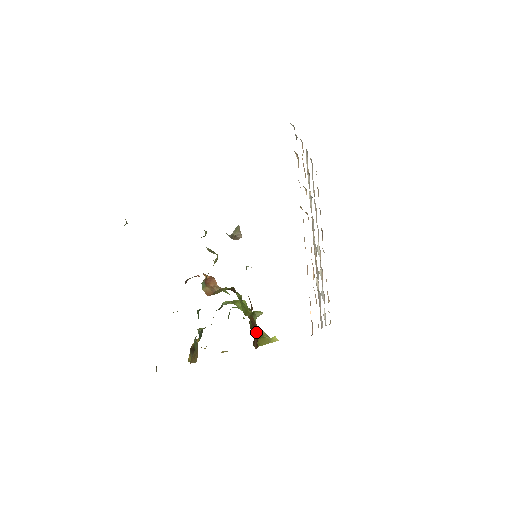
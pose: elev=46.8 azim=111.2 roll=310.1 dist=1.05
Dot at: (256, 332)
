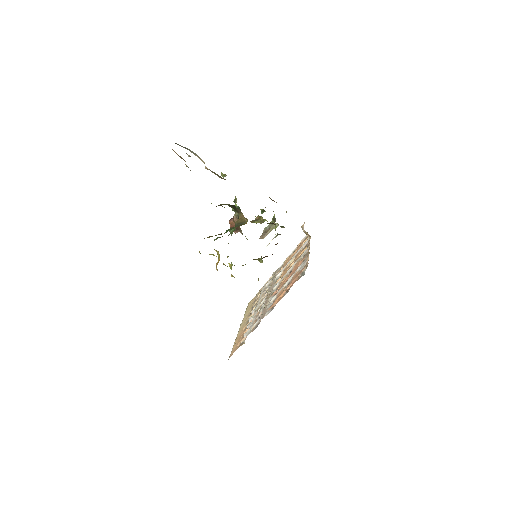
Dot at: occluded
